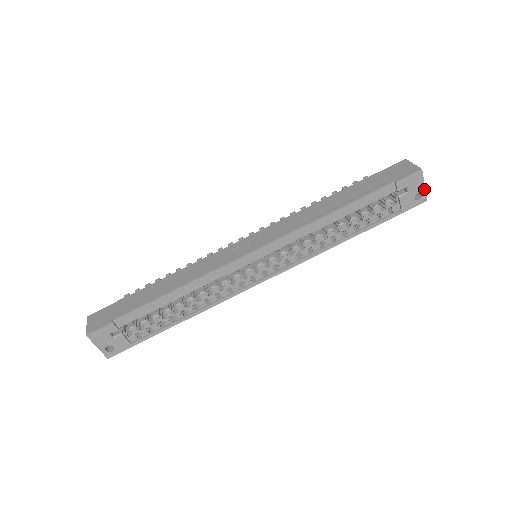
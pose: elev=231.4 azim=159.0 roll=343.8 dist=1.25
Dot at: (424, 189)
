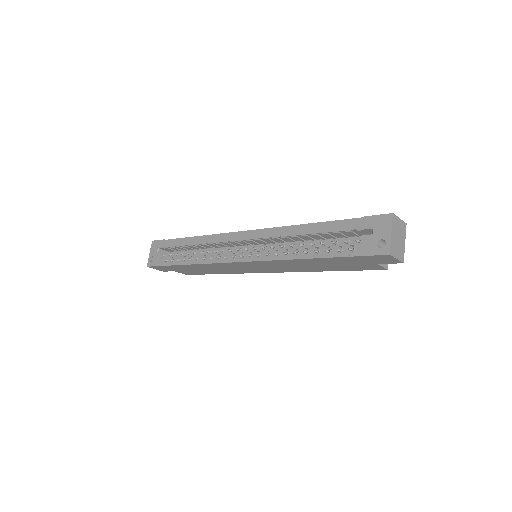
Dot at: (390, 238)
